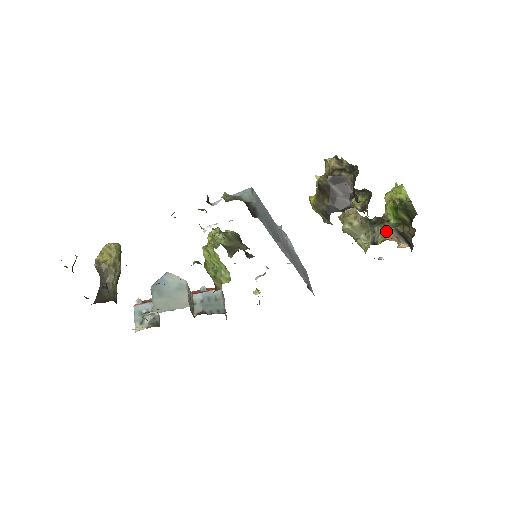
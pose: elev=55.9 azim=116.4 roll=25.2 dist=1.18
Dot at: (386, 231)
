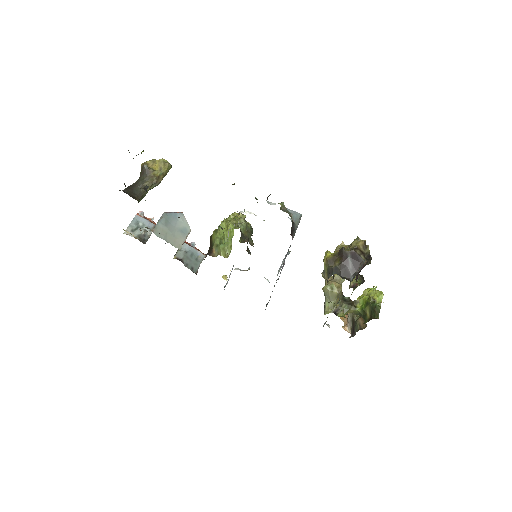
Dot at: (349, 312)
